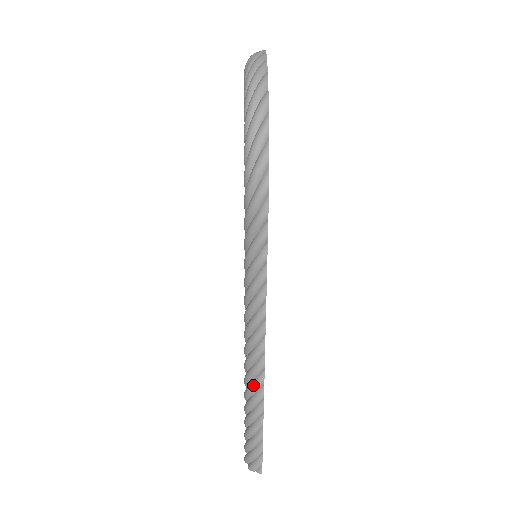
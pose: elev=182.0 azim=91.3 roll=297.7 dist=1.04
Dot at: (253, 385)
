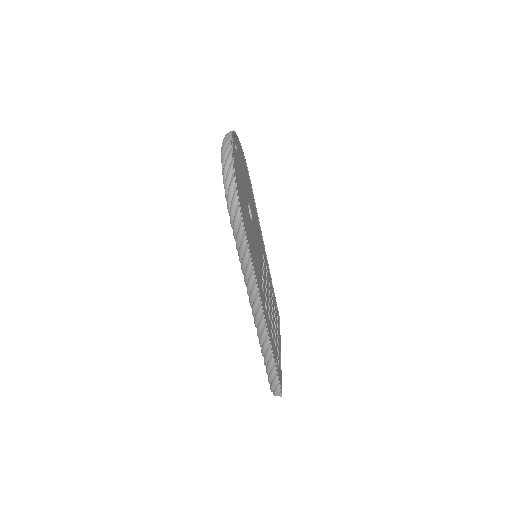
Dot at: (261, 335)
